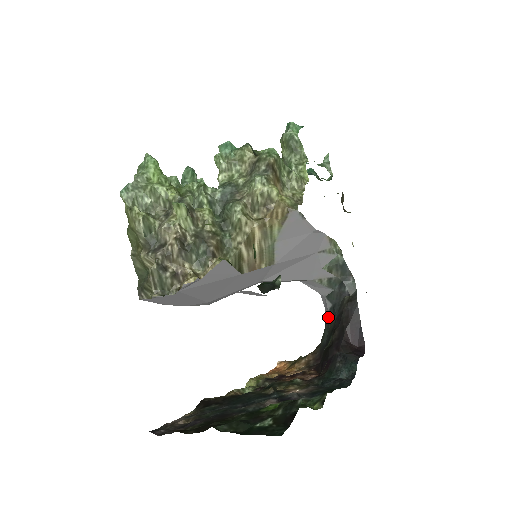
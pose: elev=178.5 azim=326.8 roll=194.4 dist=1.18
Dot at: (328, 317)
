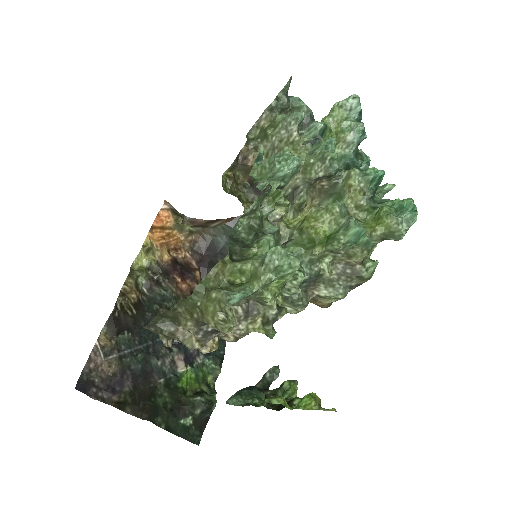
Dot at: occluded
